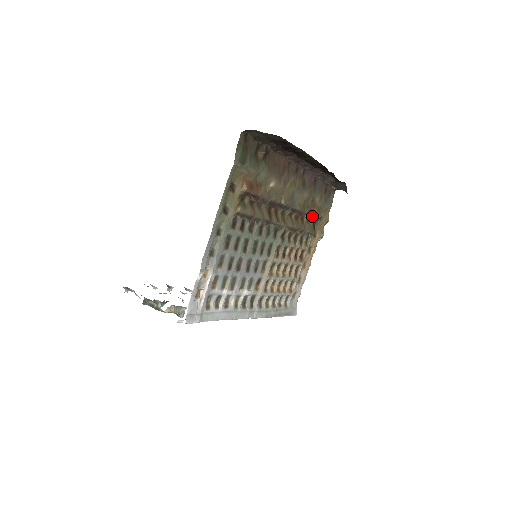
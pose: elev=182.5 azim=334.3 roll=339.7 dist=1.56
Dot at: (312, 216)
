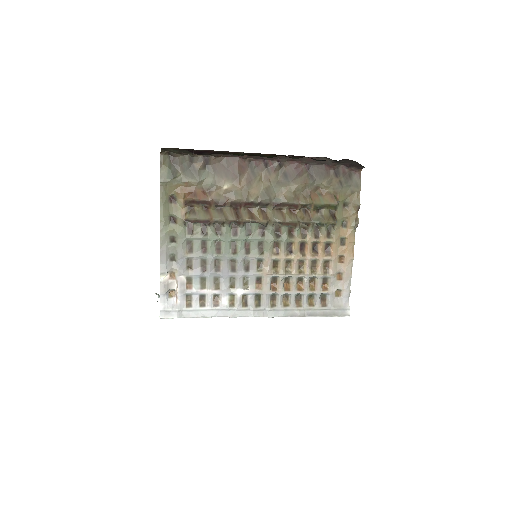
Dot at: (320, 205)
